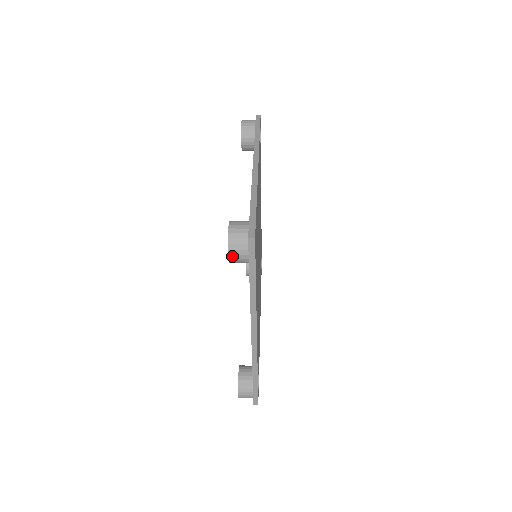
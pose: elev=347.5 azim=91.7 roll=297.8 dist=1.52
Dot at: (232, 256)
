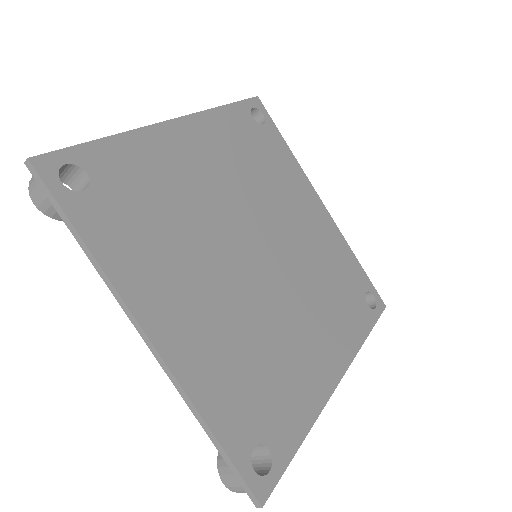
Dot at: (37, 203)
